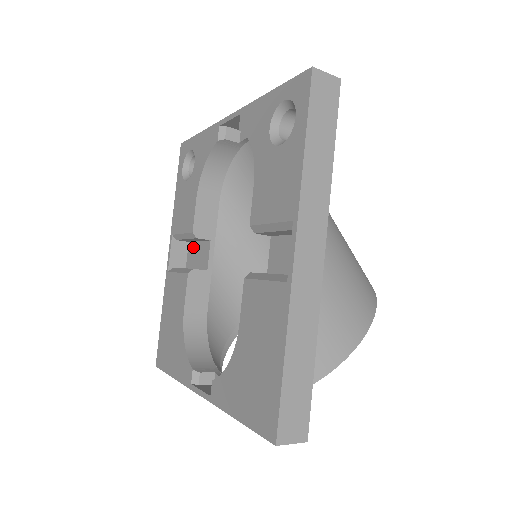
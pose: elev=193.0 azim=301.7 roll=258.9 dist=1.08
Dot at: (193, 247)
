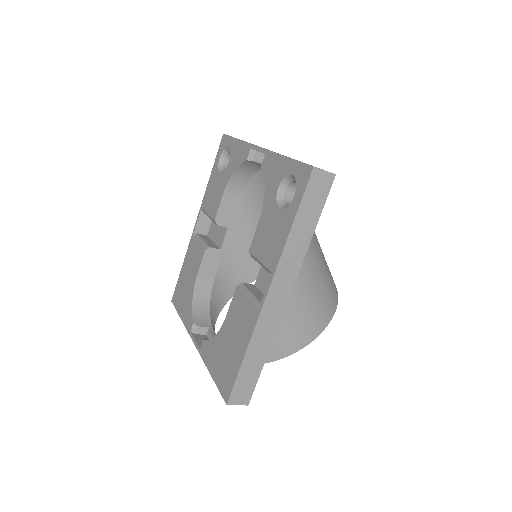
Dot at: occluded
